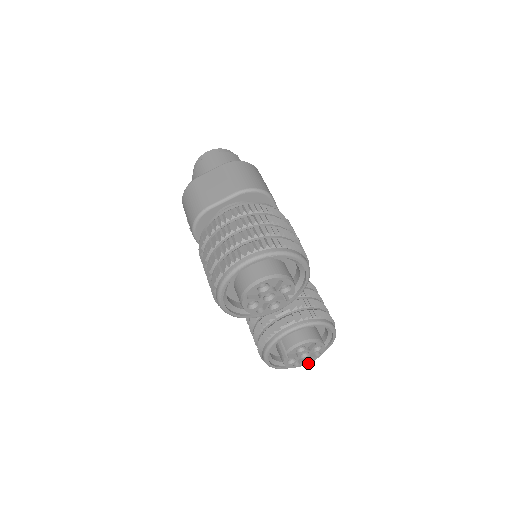
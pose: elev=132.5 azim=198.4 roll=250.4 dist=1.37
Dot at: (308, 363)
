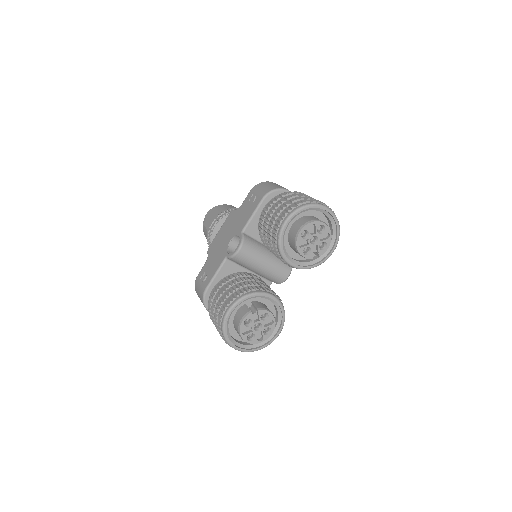
Dot at: (247, 341)
